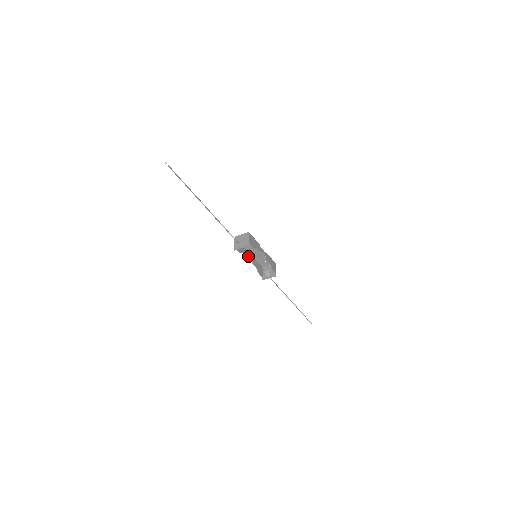
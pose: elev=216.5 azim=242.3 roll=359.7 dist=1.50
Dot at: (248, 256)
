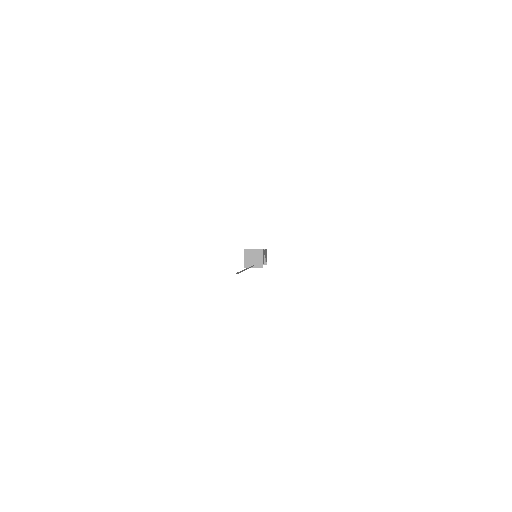
Dot at: occluded
